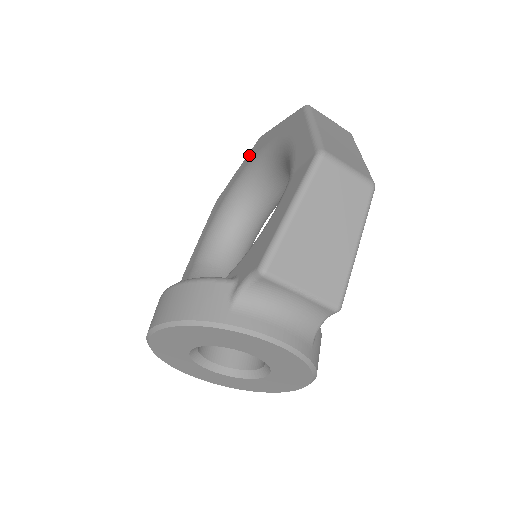
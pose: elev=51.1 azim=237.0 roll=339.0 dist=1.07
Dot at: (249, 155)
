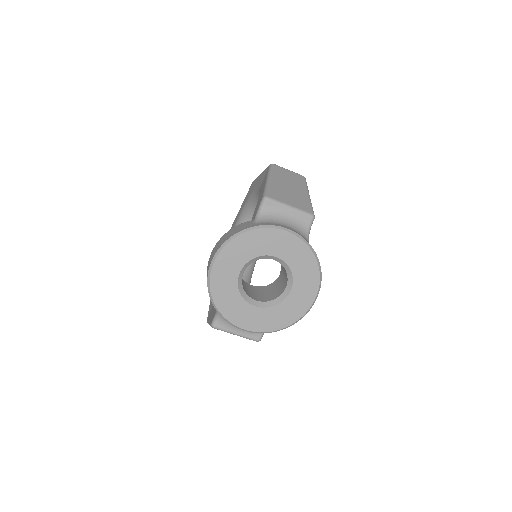
Dot at: occluded
